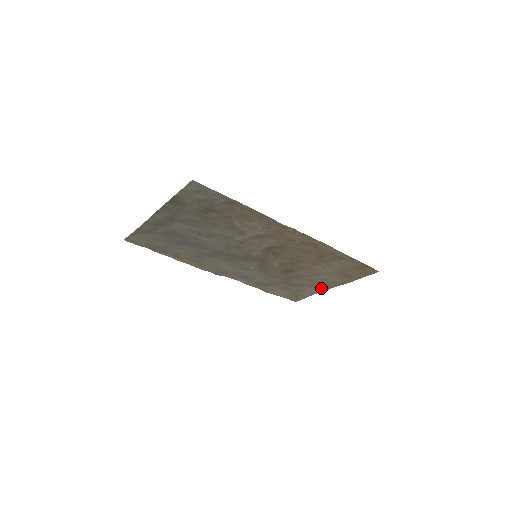
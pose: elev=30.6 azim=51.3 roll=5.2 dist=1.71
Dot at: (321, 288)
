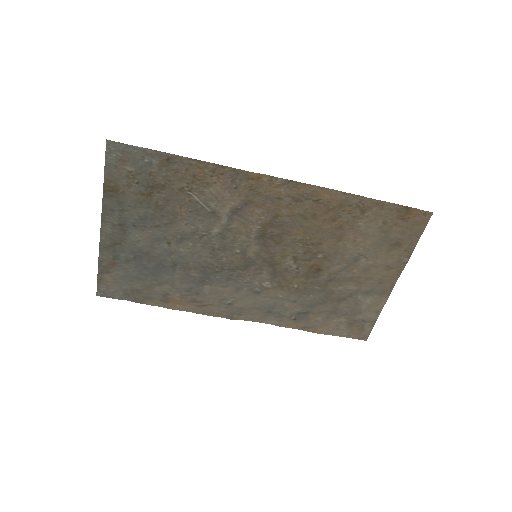
Dot at: (380, 291)
